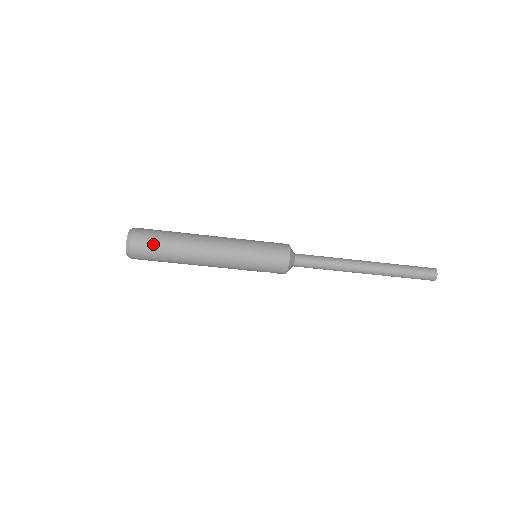
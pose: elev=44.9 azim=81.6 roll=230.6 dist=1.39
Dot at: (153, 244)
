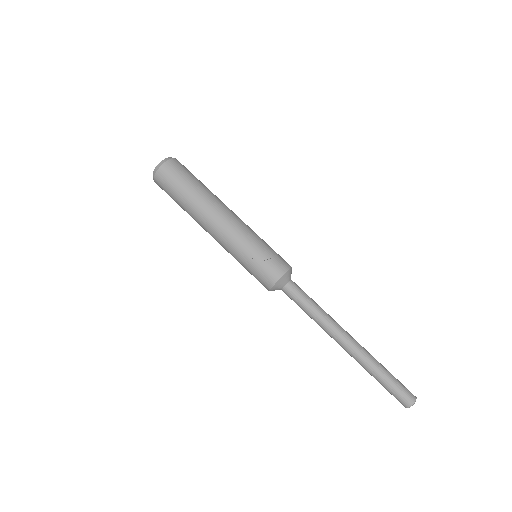
Dot at: occluded
